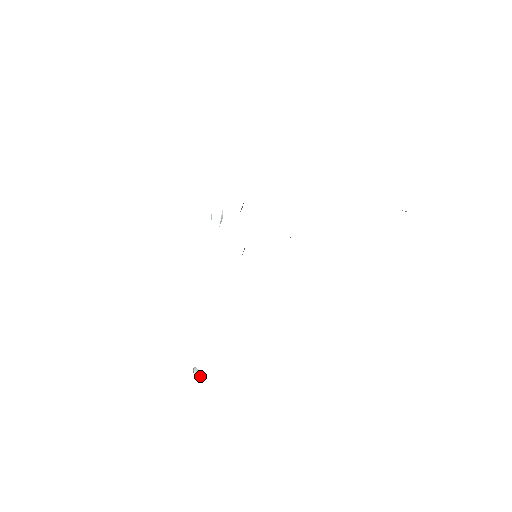
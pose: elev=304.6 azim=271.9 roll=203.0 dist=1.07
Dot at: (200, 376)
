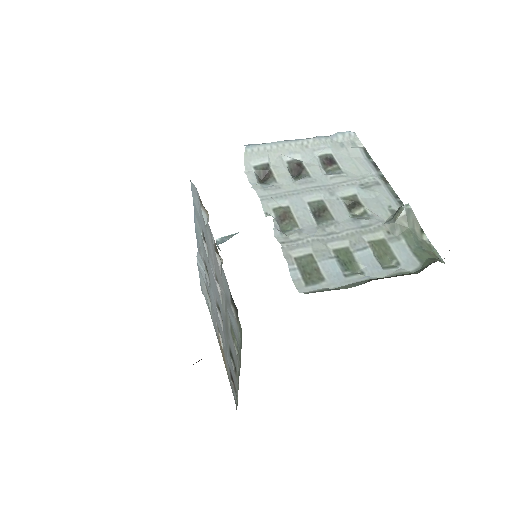
Dot at: occluded
